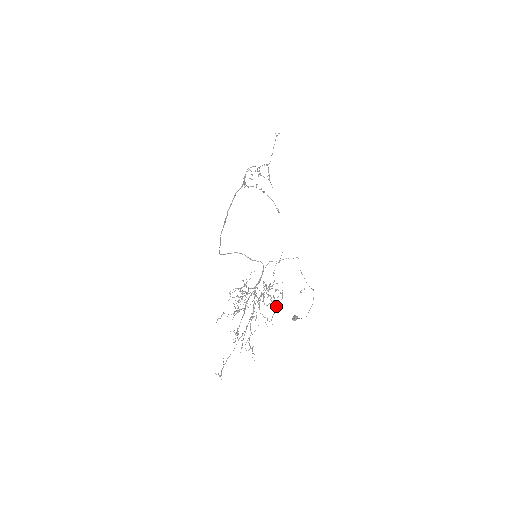
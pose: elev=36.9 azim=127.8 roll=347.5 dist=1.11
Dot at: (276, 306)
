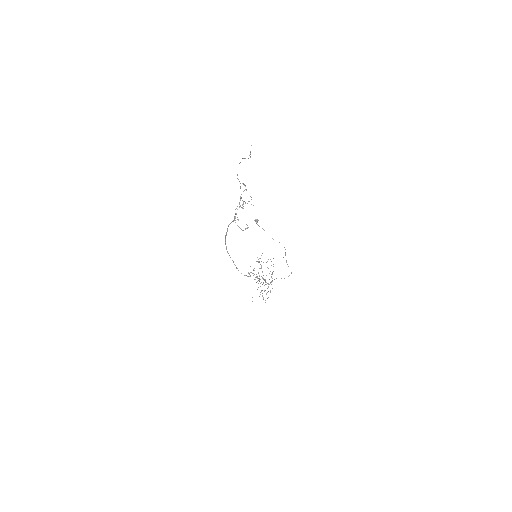
Dot at: occluded
